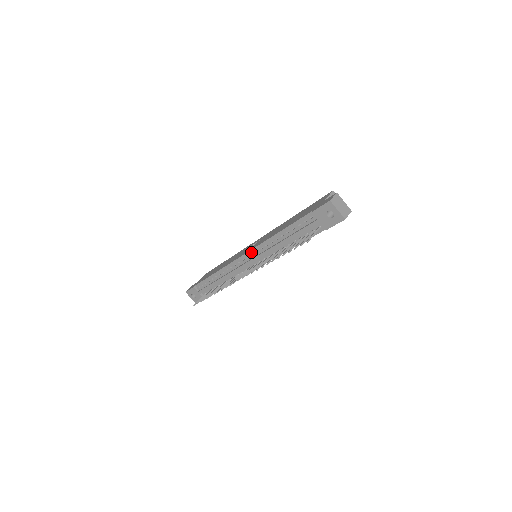
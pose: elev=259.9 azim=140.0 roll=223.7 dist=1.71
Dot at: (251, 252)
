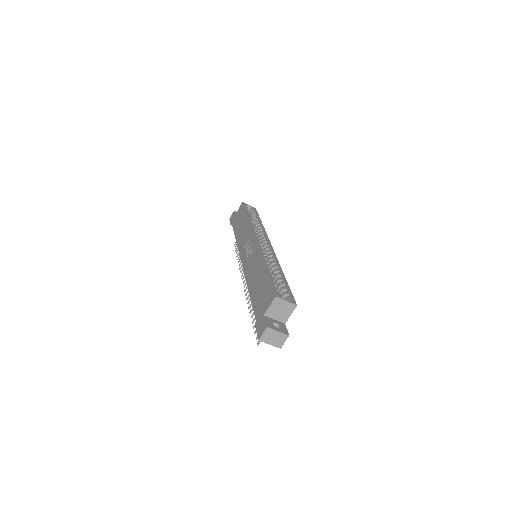
Dot at: occluded
